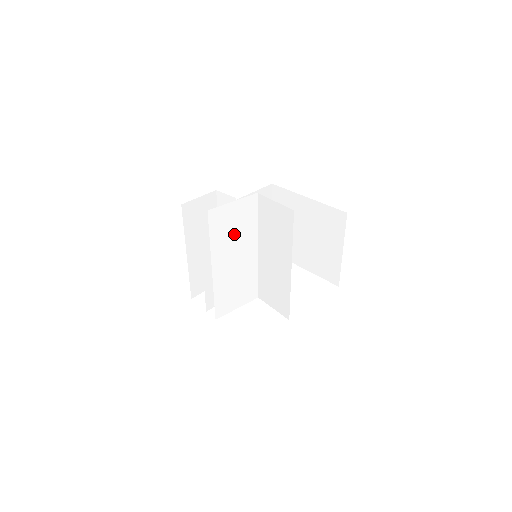
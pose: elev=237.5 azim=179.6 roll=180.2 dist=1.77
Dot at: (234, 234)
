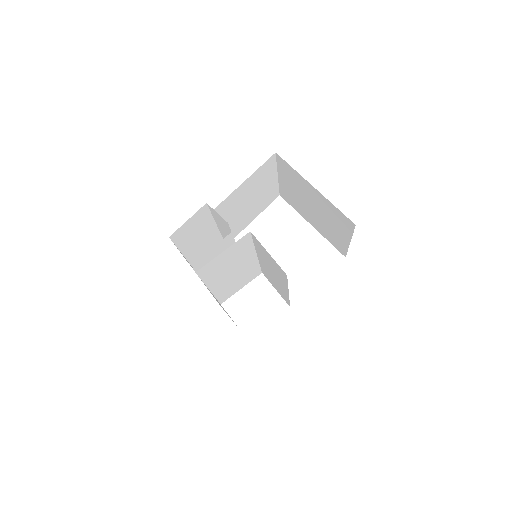
Dot at: (228, 264)
